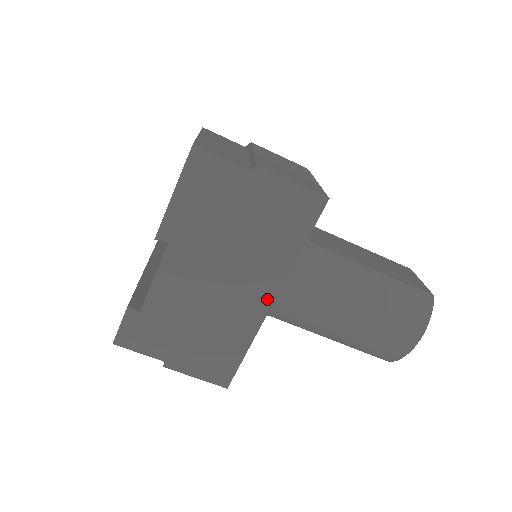
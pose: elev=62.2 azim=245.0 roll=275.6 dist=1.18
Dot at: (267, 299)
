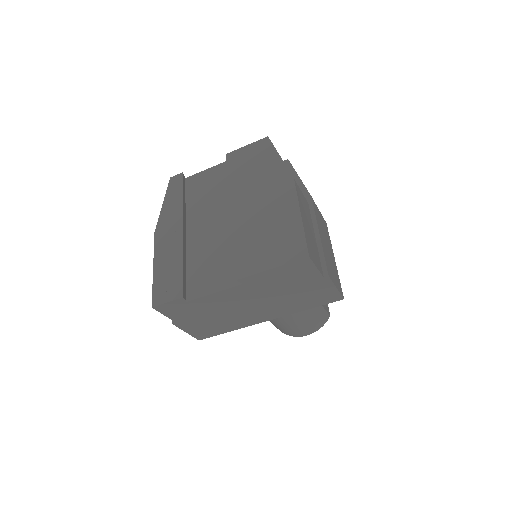
Dot at: (266, 319)
